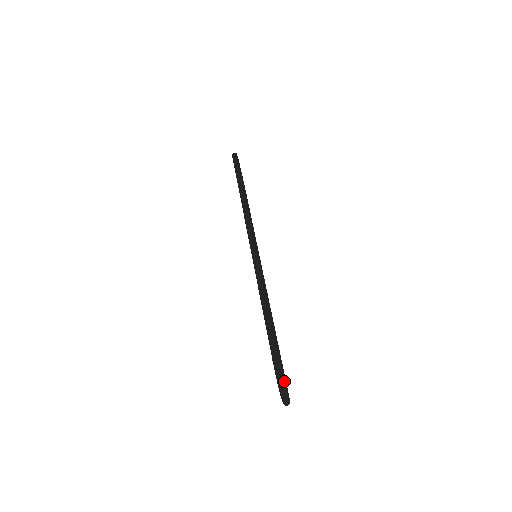
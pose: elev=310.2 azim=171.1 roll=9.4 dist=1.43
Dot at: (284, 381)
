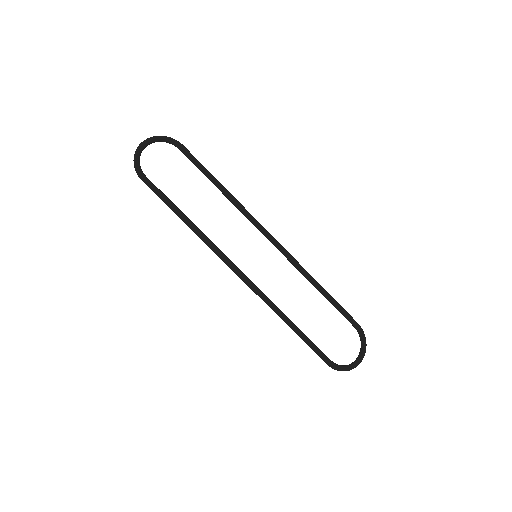
Dot at: (346, 370)
